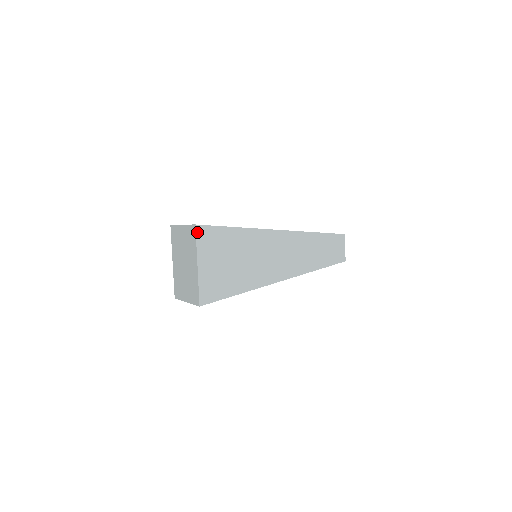
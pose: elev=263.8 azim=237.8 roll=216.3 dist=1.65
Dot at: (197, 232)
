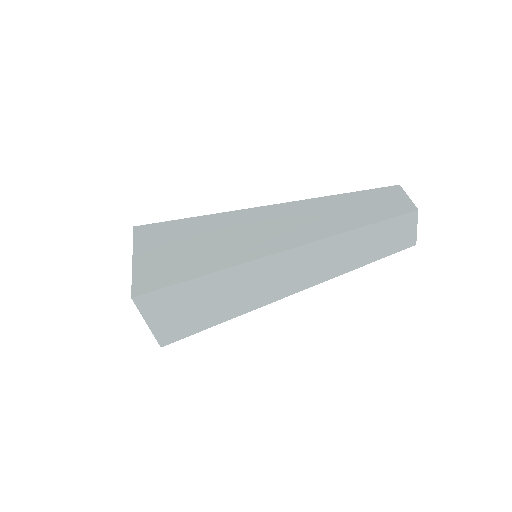
Dot at: (135, 232)
